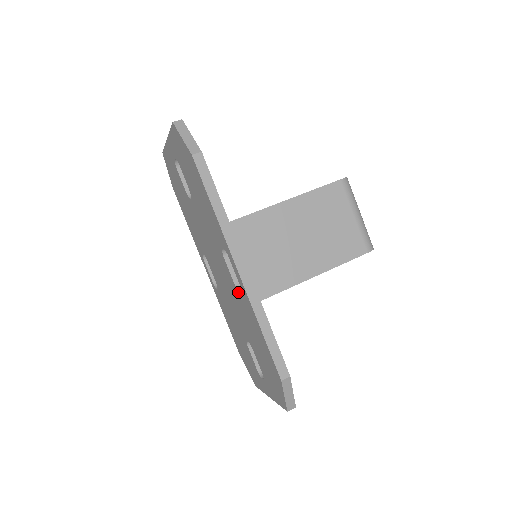
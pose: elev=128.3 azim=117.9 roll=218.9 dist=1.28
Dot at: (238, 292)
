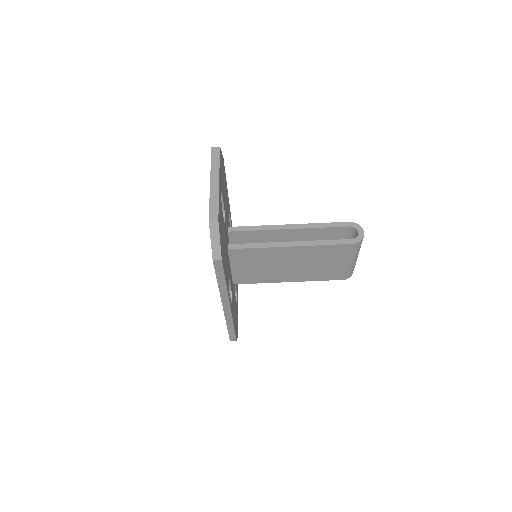
Dot at: occluded
